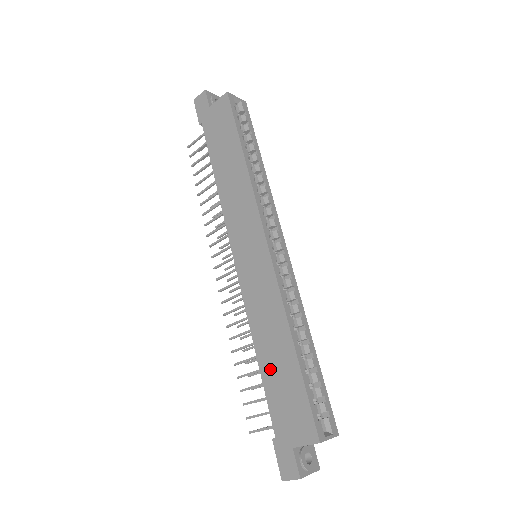
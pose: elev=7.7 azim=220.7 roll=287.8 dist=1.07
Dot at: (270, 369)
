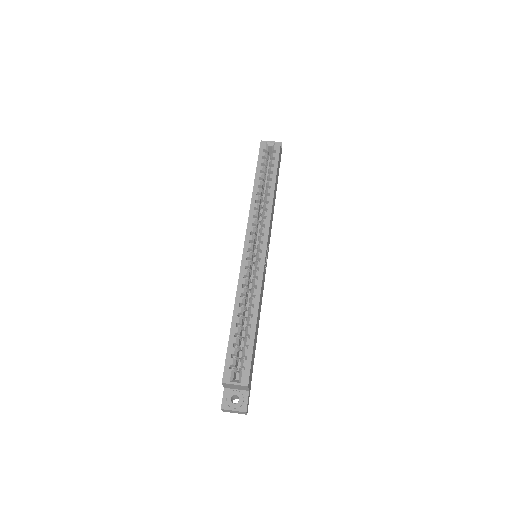
Dot at: occluded
